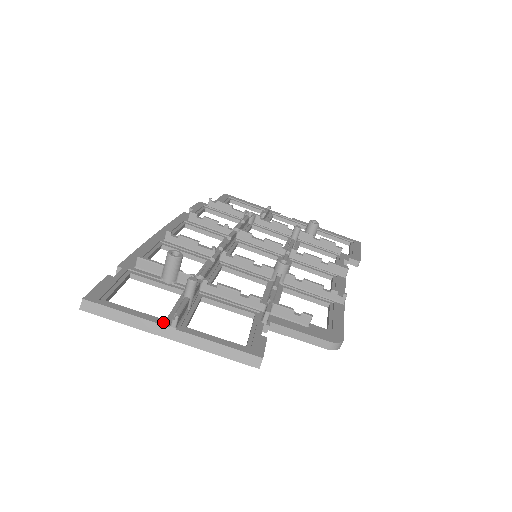
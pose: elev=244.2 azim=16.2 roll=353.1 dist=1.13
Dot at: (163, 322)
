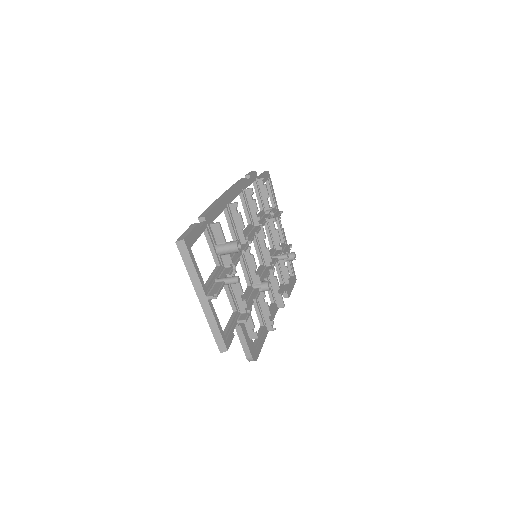
Dot at: (206, 290)
